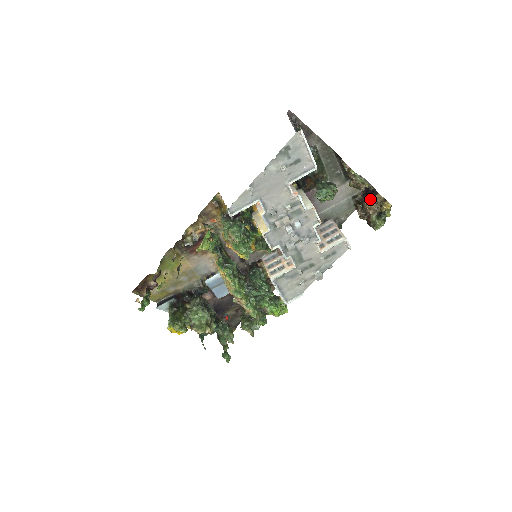
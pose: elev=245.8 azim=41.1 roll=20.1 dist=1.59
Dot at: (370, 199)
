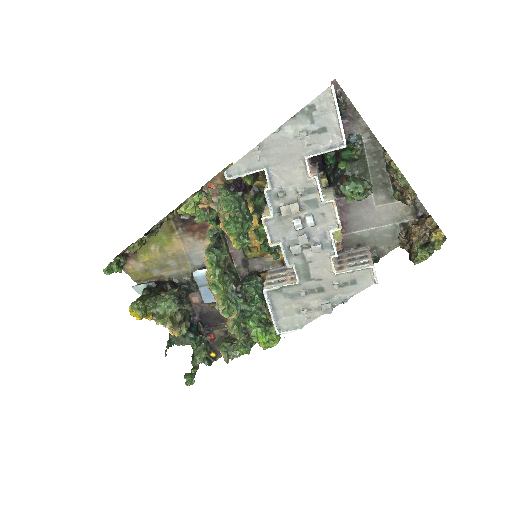
Dot at: (418, 222)
